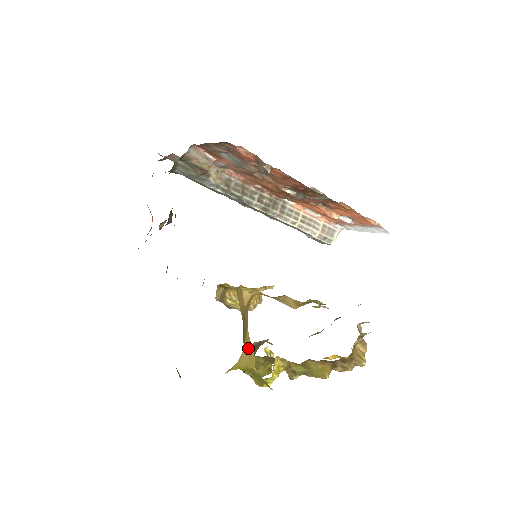
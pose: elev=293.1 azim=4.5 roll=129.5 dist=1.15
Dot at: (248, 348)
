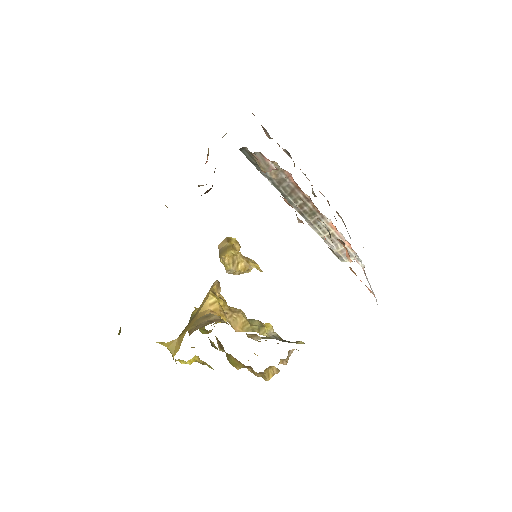
Dot at: (179, 341)
